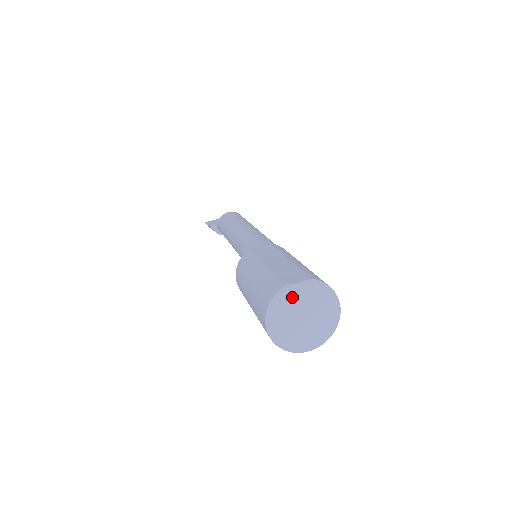
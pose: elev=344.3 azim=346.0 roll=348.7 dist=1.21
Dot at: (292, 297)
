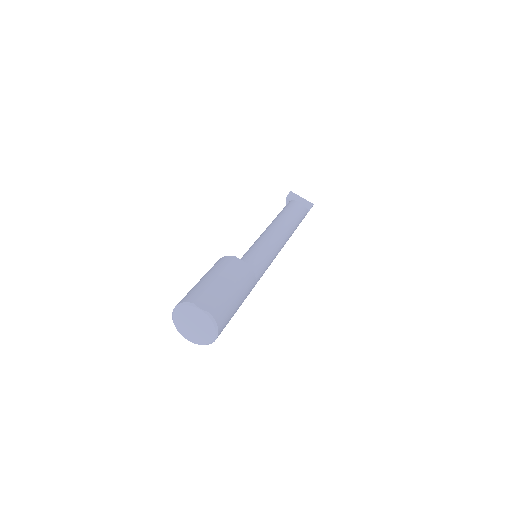
Dot at: (193, 311)
